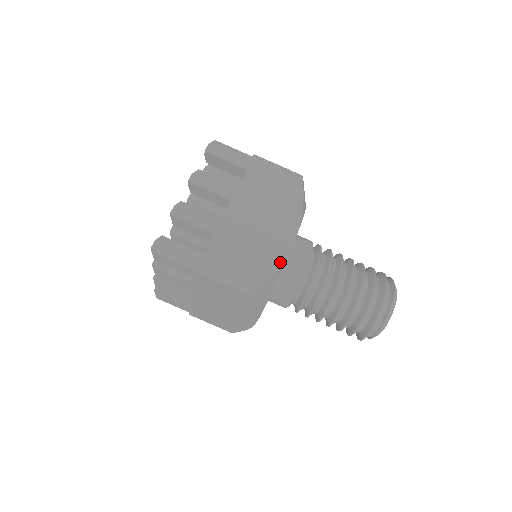
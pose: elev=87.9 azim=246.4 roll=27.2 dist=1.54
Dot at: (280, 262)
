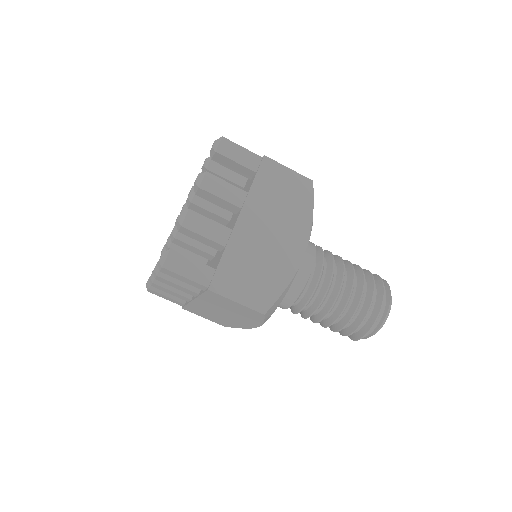
Dot at: (290, 277)
